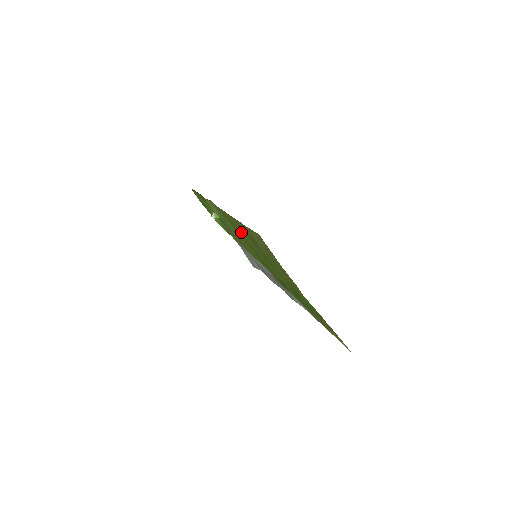
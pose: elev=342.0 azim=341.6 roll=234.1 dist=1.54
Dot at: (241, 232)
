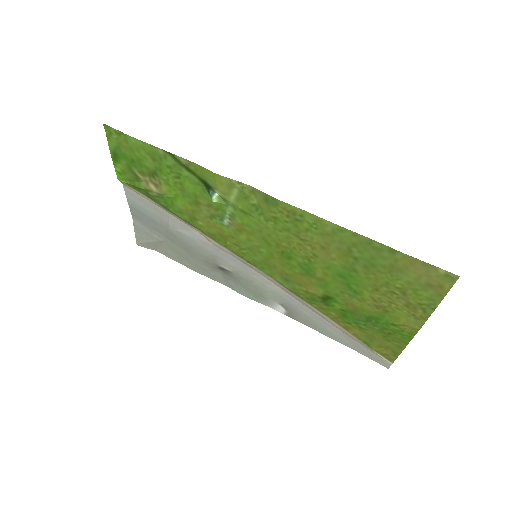
Dot at: (317, 242)
